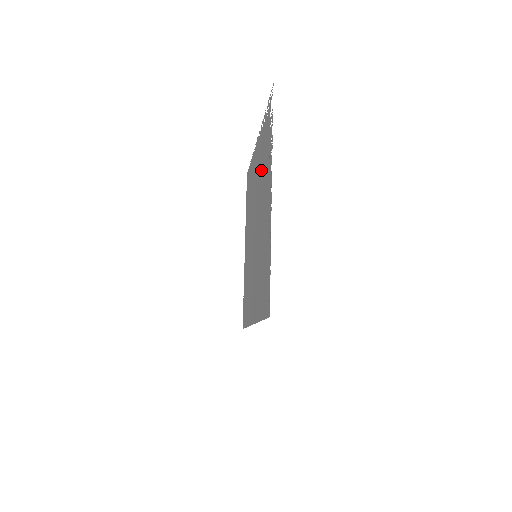
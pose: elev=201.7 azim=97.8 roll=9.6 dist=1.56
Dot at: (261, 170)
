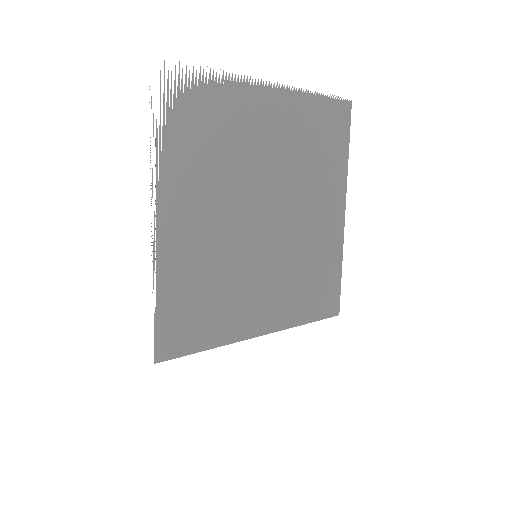
Dot at: (230, 149)
